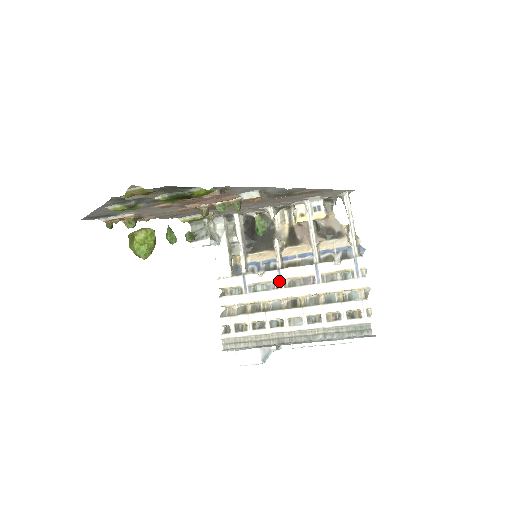
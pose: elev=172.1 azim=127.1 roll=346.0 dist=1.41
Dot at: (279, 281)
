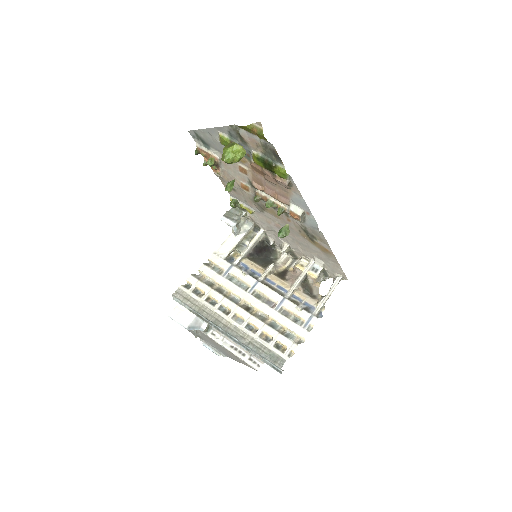
Dot at: (252, 288)
